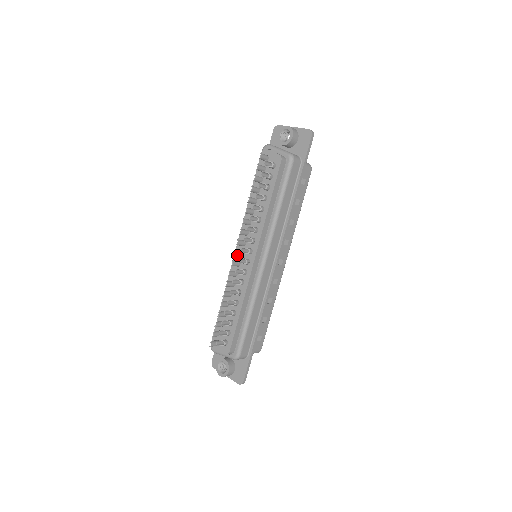
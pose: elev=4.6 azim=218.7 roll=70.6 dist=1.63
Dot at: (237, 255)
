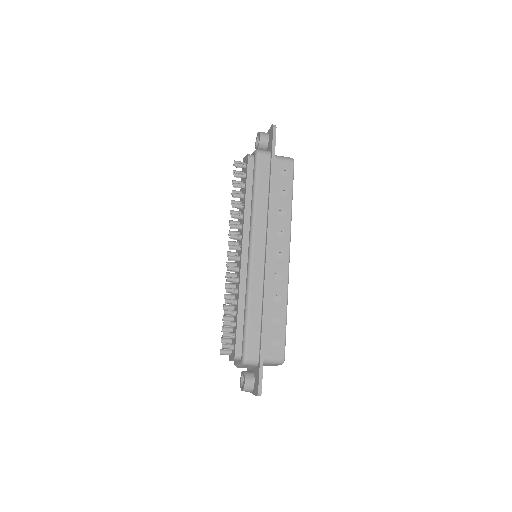
Dot at: occluded
